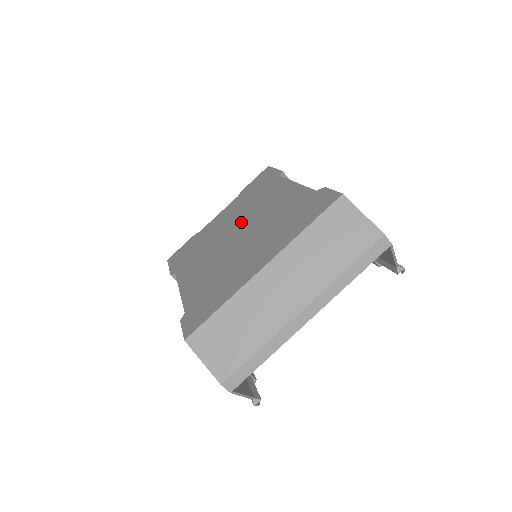
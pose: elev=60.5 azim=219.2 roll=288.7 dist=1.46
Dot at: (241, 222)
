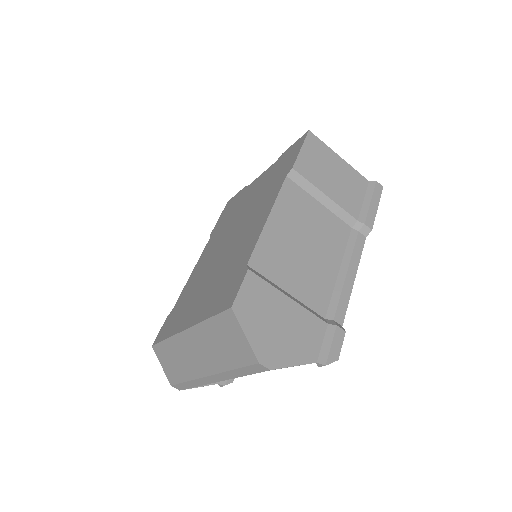
Dot at: (240, 224)
